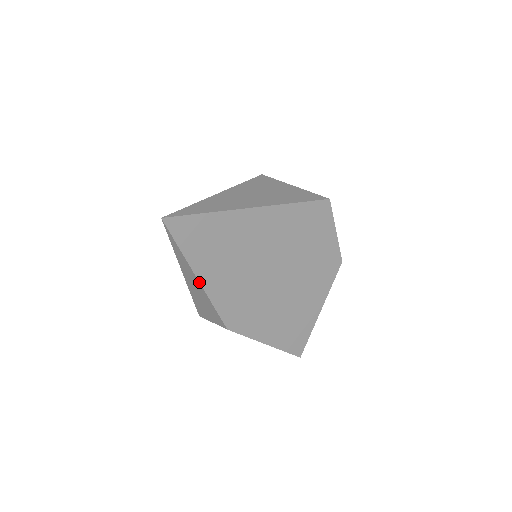
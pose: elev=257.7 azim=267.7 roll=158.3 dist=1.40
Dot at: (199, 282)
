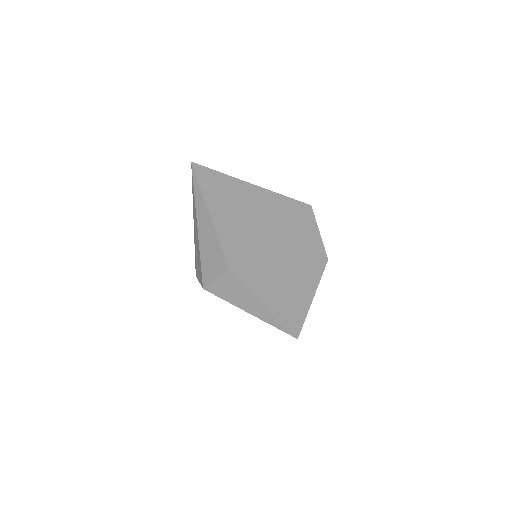
Dot at: (210, 216)
